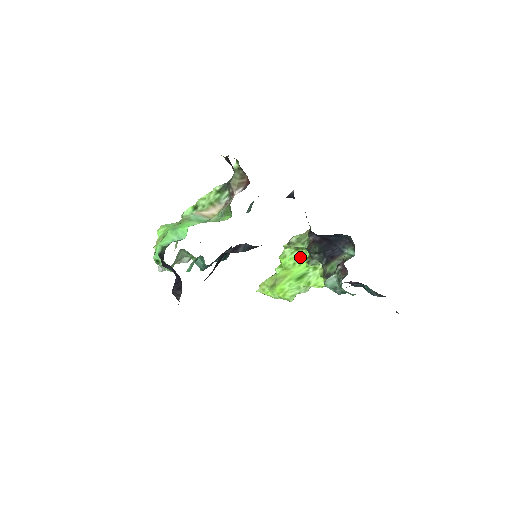
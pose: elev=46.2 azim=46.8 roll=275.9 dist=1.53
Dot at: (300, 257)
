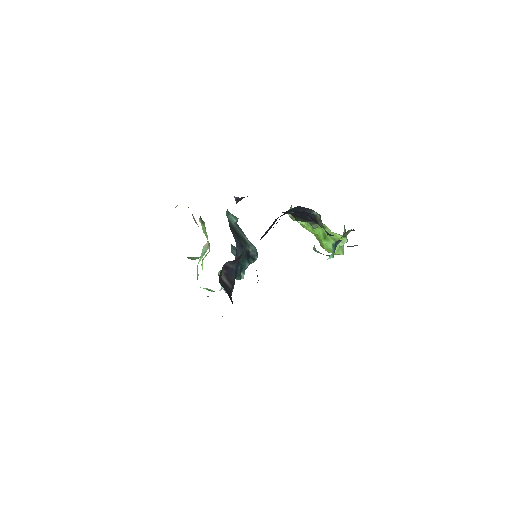
Dot at: occluded
